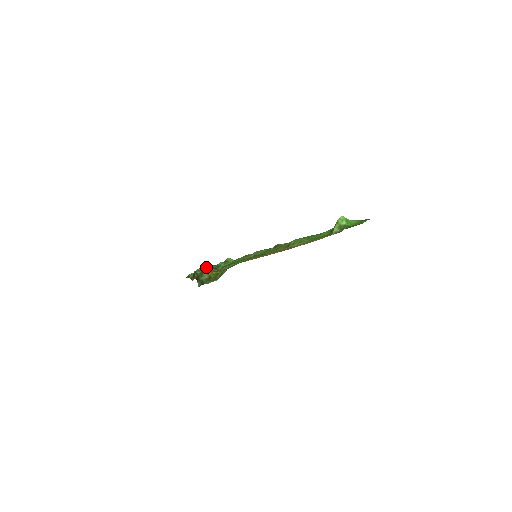
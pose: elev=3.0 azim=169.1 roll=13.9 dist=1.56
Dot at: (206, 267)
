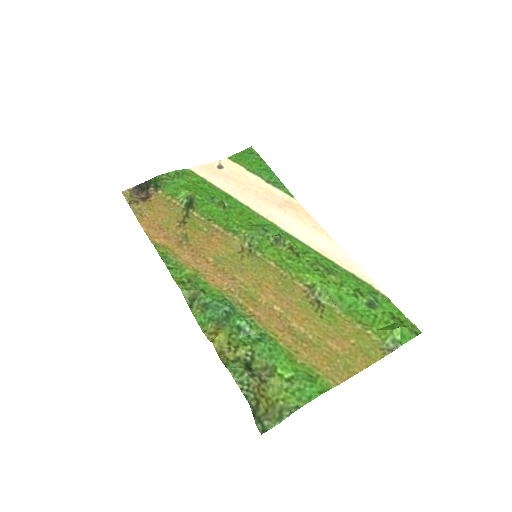
Dot at: (257, 387)
